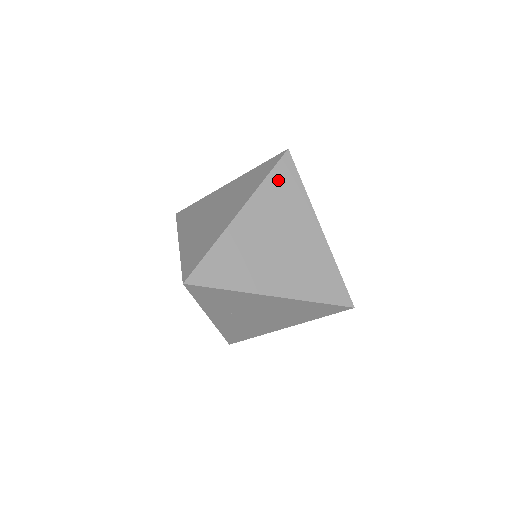
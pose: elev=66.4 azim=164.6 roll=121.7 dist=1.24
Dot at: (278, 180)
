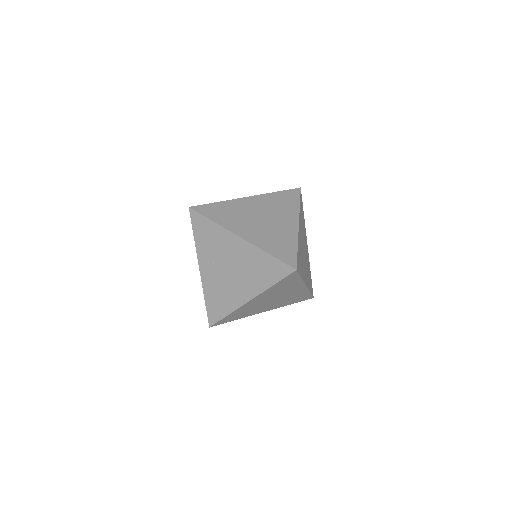
Dot at: (284, 195)
